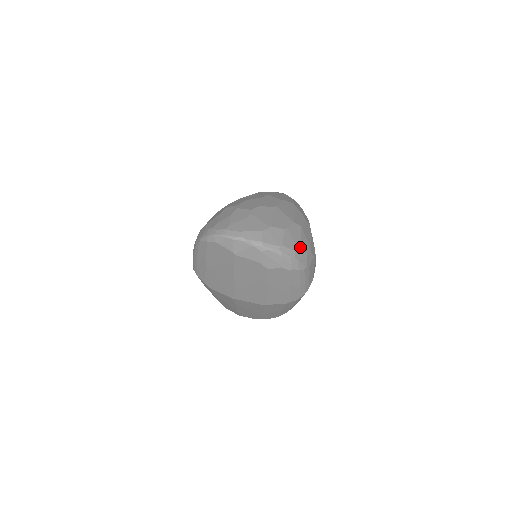
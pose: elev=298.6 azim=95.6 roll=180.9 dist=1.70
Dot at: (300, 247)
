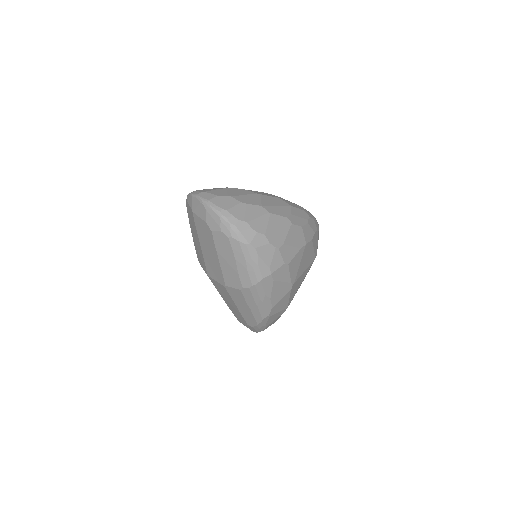
Dot at: (249, 221)
